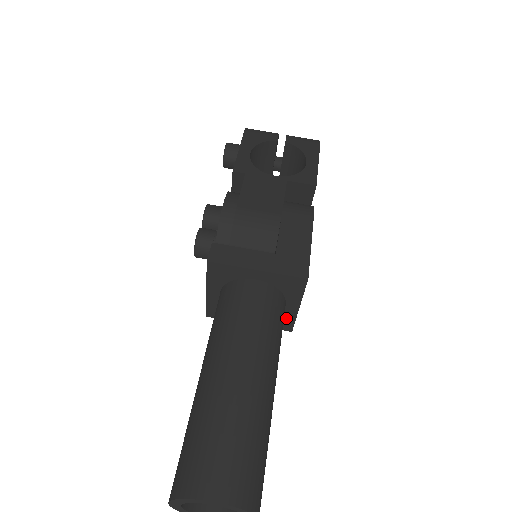
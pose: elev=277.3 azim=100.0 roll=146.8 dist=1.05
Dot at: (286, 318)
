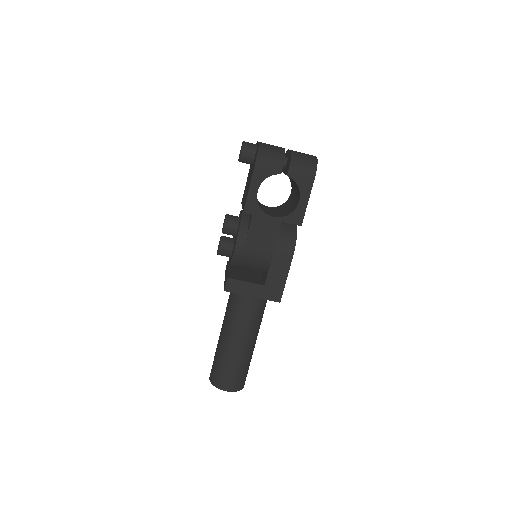
Dot at: occluded
